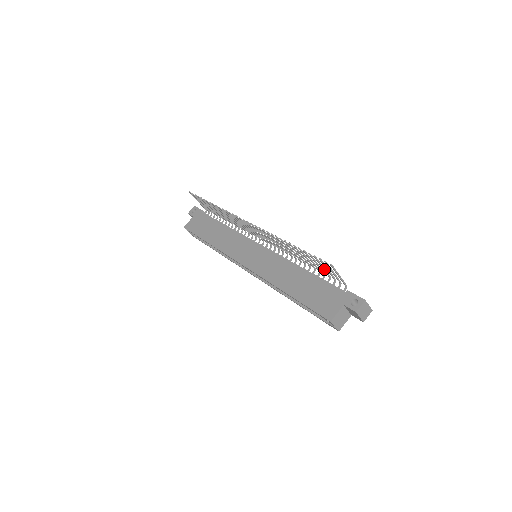
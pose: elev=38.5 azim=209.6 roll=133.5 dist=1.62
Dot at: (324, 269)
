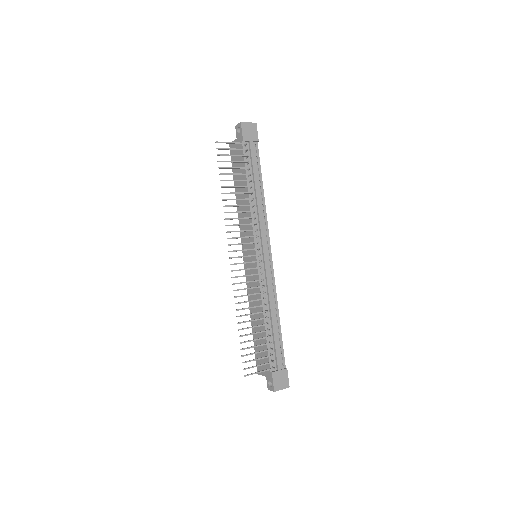
Dot at: (260, 352)
